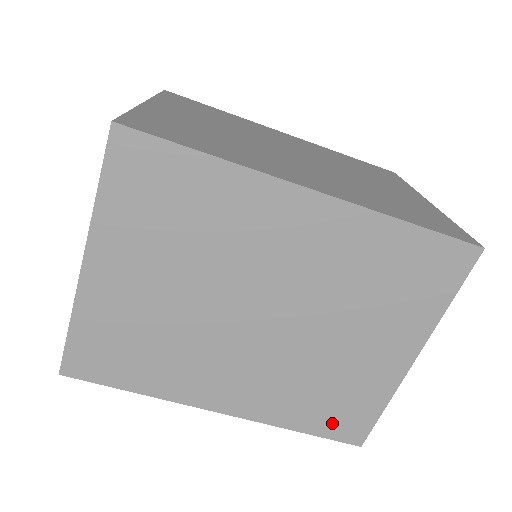
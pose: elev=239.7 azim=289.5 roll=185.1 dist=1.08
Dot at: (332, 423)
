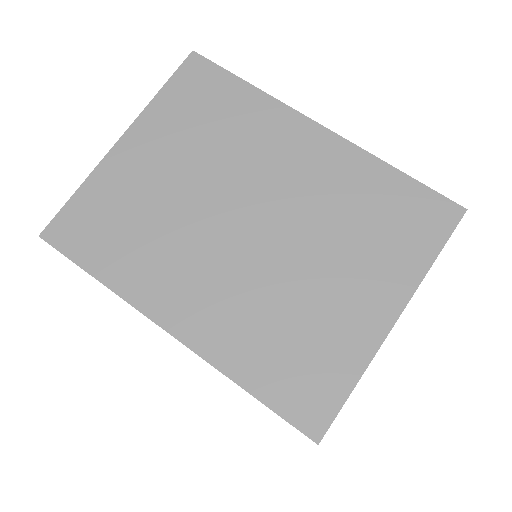
Dot at: (289, 390)
